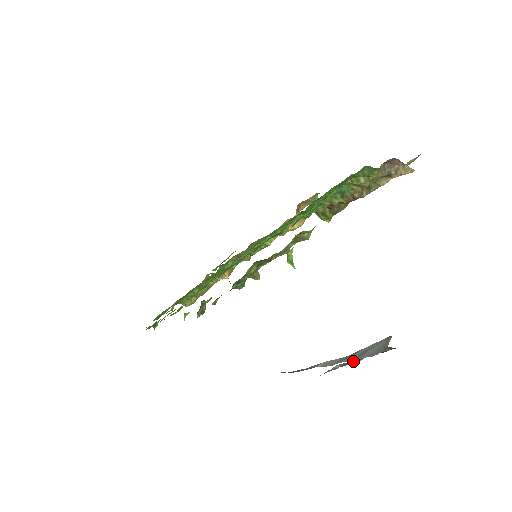
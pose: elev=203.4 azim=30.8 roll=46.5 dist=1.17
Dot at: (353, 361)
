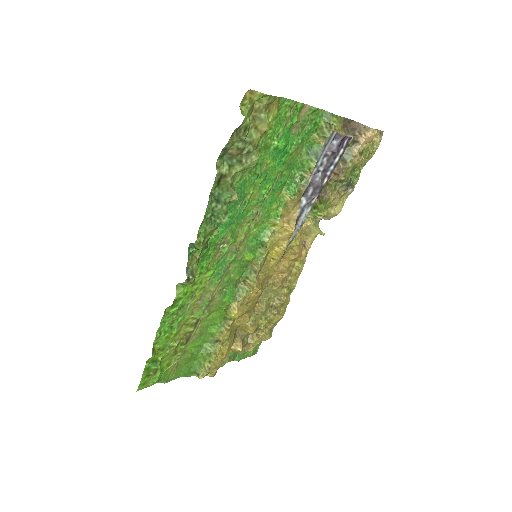
Dot at: (315, 181)
